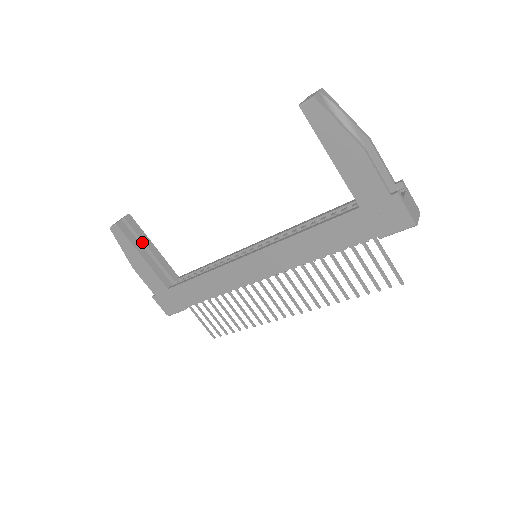
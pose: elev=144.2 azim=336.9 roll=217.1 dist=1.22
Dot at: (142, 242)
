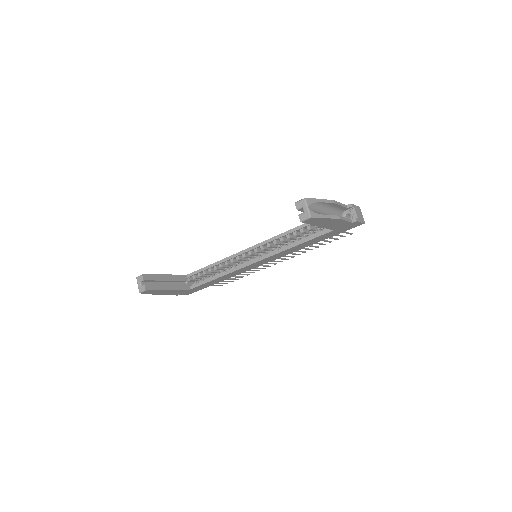
Dot at: (160, 281)
